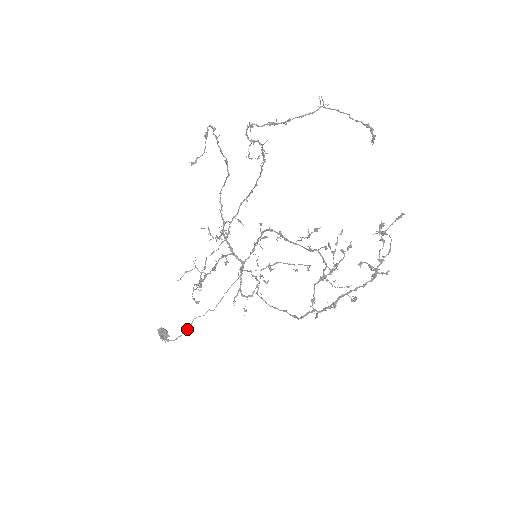
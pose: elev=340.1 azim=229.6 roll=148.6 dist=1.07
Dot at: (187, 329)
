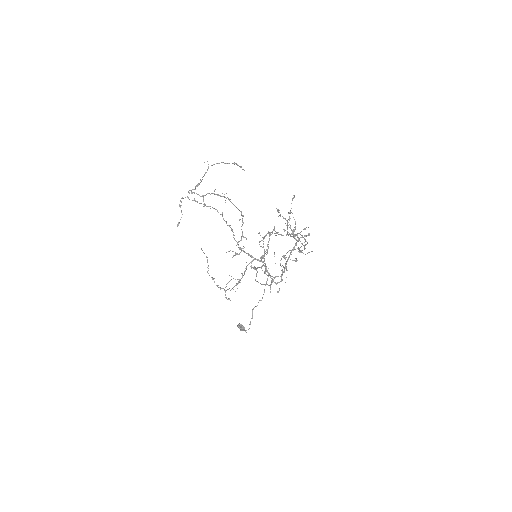
Dot at: occluded
